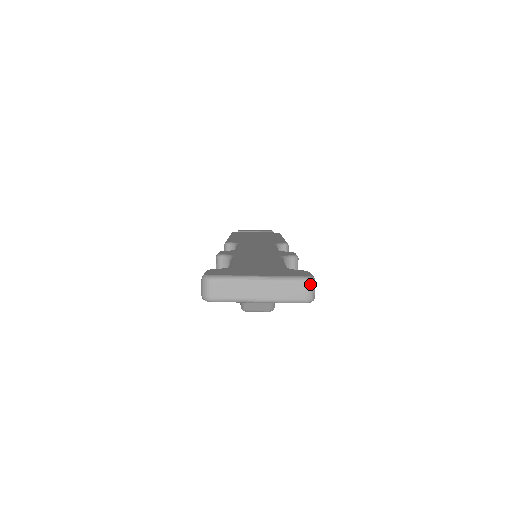
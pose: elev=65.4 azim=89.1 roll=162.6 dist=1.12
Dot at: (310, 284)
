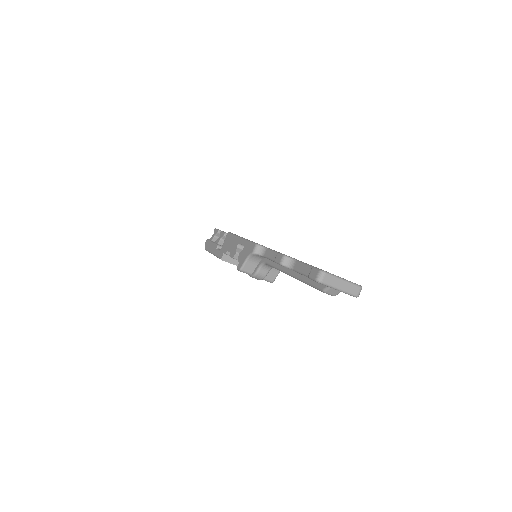
Dot at: (361, 289)
